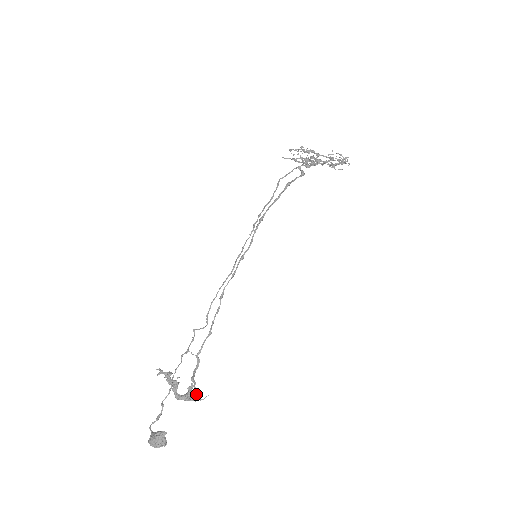
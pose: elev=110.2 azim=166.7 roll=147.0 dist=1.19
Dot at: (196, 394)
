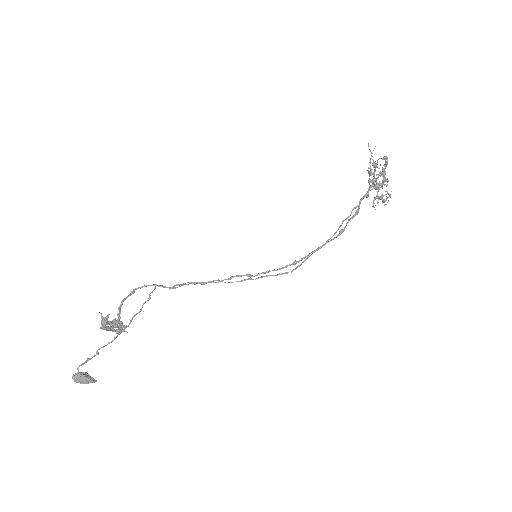
Dot at: (121, 329)
